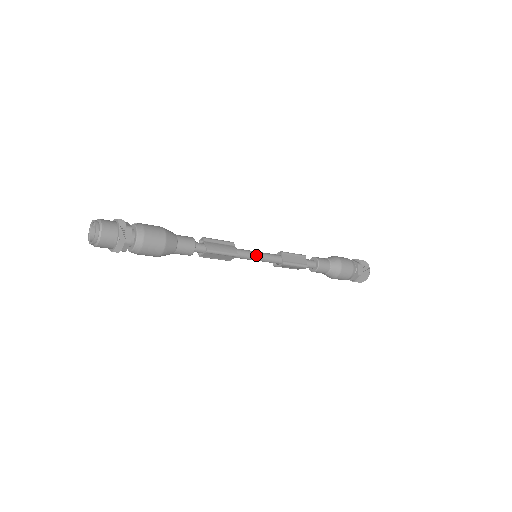
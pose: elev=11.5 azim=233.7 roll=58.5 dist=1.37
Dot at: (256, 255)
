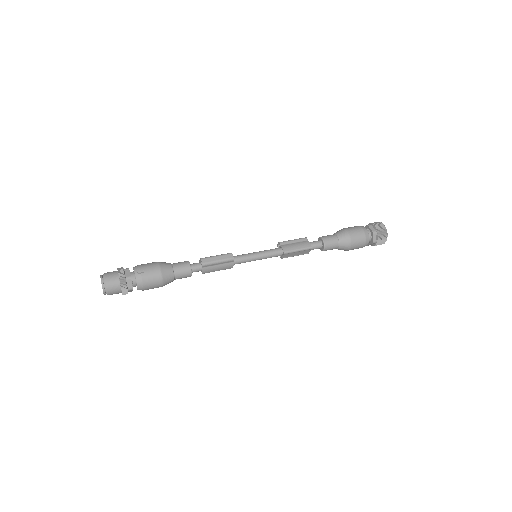
Dot at: occluded
